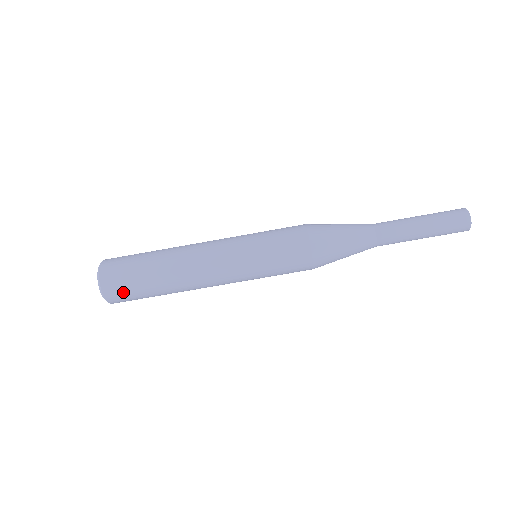
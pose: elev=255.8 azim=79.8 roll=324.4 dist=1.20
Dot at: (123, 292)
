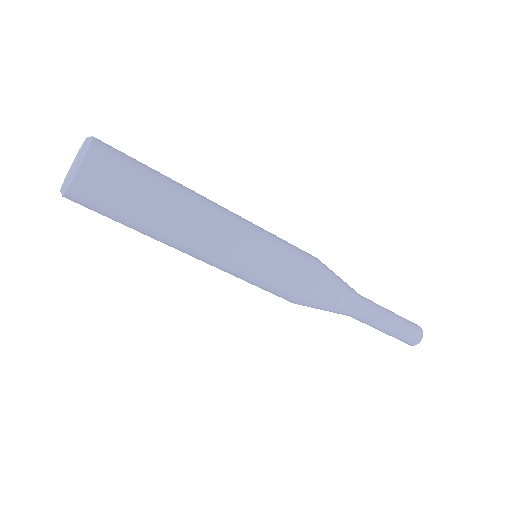
Dot at: occluded
